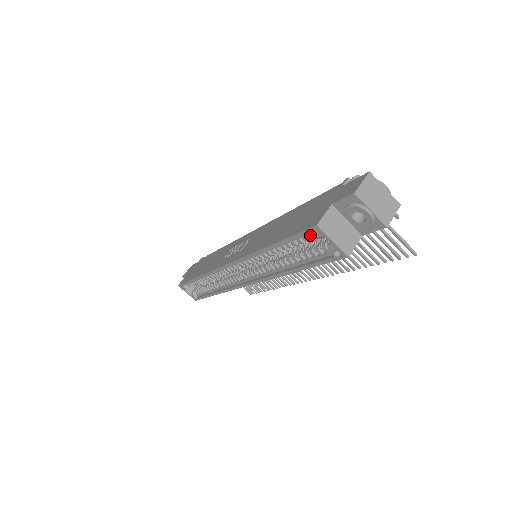
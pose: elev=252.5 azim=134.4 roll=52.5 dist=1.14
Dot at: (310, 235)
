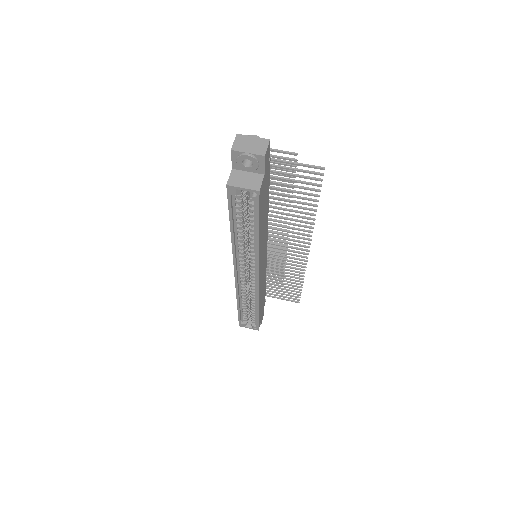
Dot at: (235, 197)
